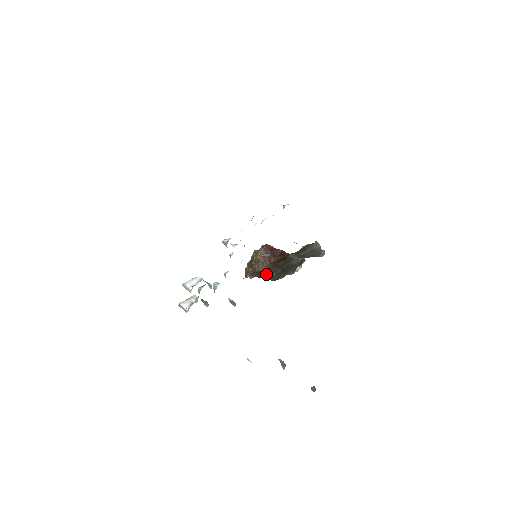
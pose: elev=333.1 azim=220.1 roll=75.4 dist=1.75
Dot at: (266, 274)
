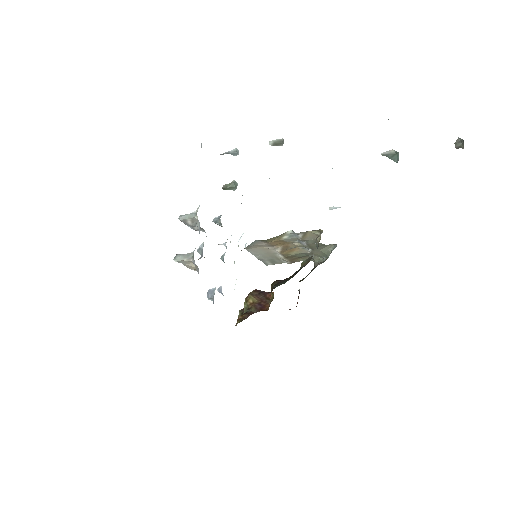
Dot at: (274, 288)
